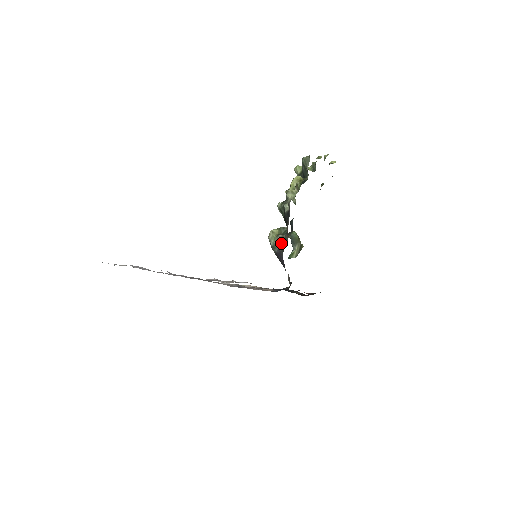
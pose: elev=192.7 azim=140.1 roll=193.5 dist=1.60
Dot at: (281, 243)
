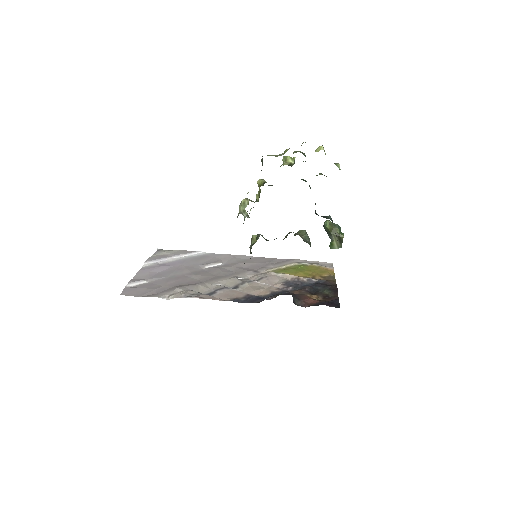
Dot at: occluded
